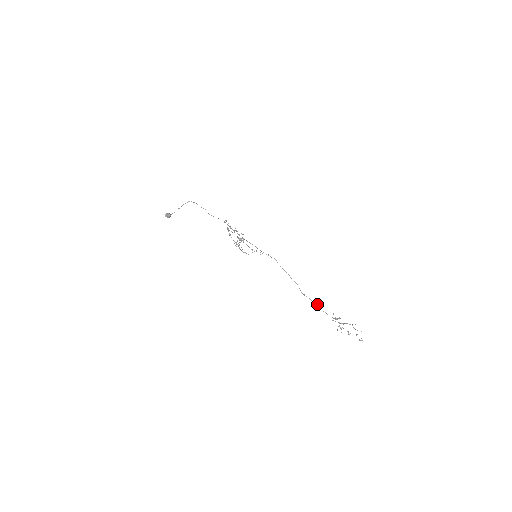
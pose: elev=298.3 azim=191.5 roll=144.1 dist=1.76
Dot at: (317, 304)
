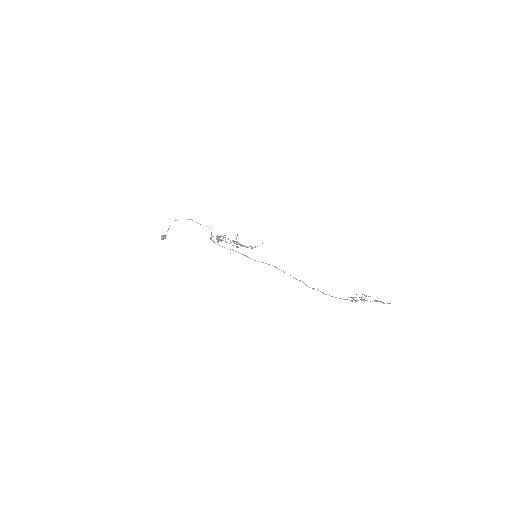
Dot at: (329, 295)
